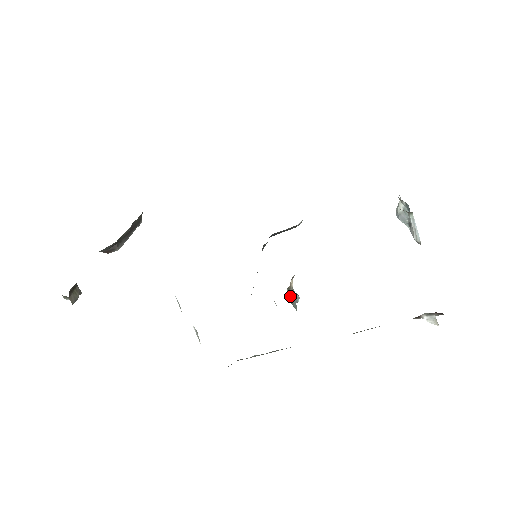
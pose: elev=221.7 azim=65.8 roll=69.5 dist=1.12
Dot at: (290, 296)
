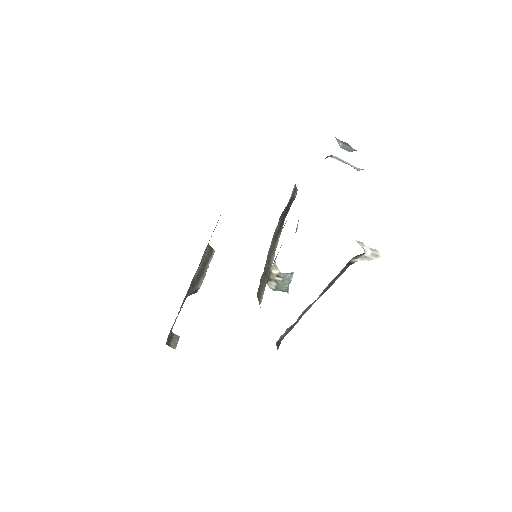
Dot at: (274, 284)
